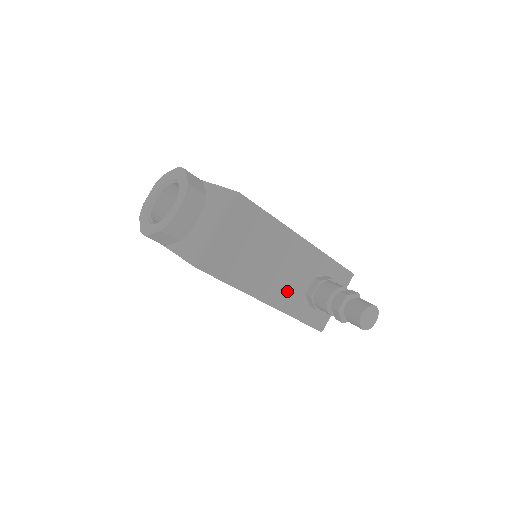
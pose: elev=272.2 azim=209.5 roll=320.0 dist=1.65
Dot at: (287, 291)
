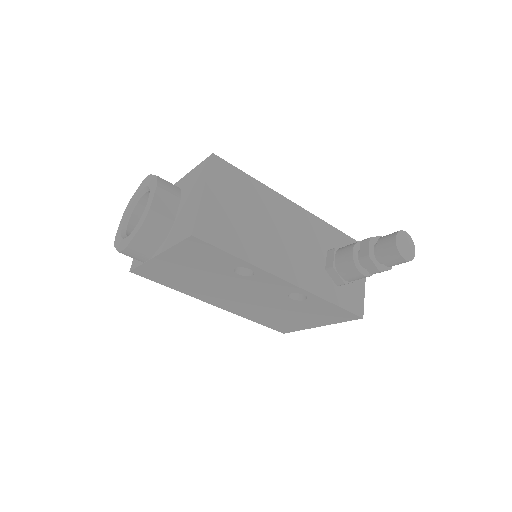
Dot at: (304, 266)
